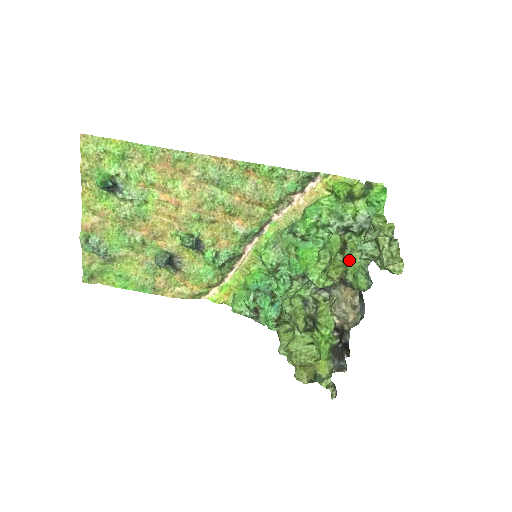
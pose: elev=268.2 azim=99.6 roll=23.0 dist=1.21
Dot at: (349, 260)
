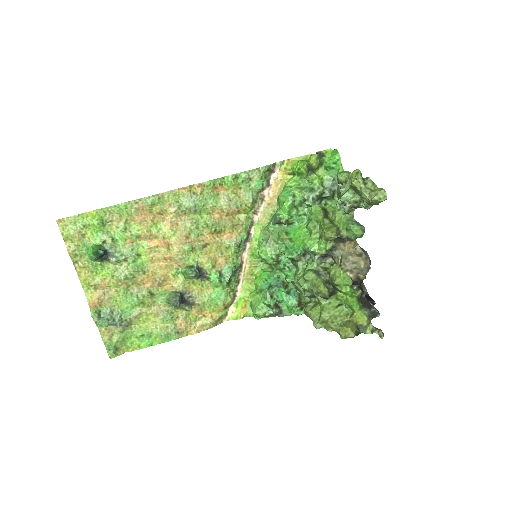
Dot at: (335, 220)
